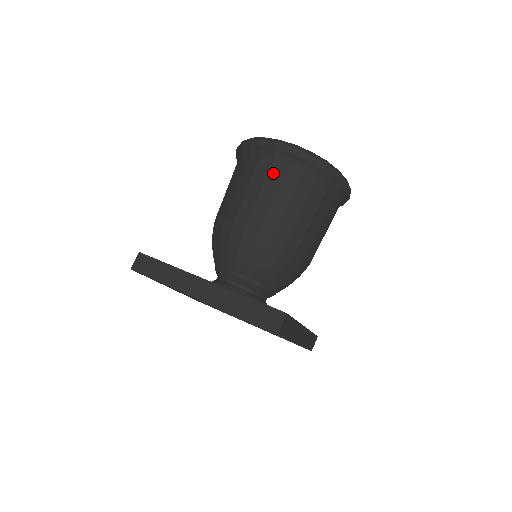
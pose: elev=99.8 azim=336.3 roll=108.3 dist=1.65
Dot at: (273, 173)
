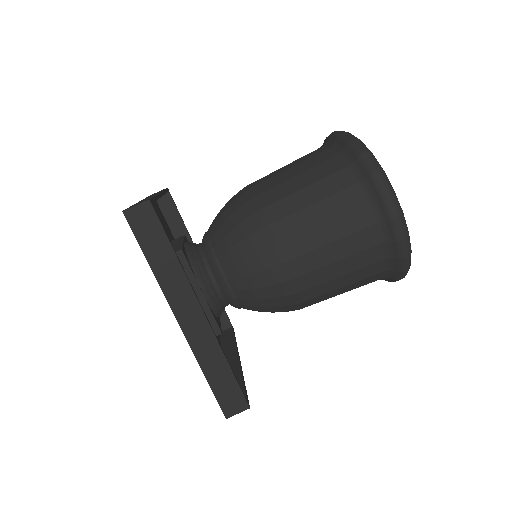
Dot at: (310, 154)
